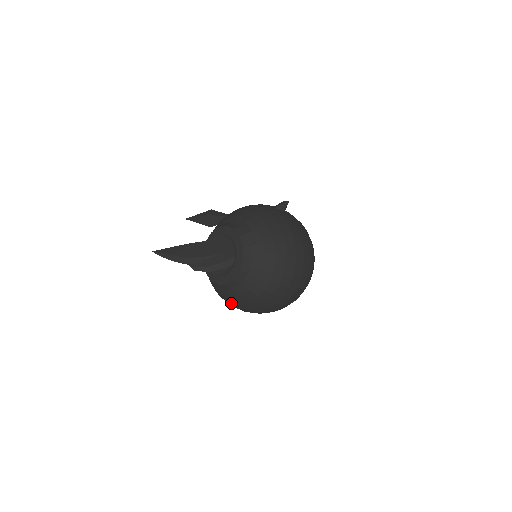
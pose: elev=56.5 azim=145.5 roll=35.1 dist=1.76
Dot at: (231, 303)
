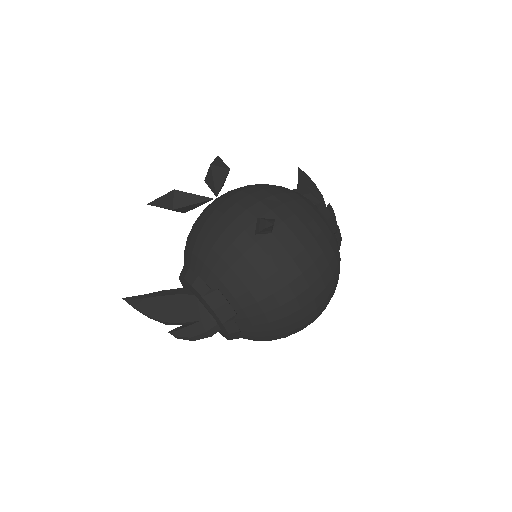
Dot at: occluded
